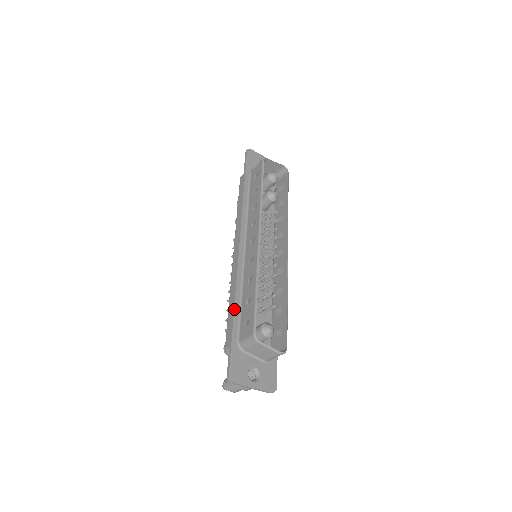
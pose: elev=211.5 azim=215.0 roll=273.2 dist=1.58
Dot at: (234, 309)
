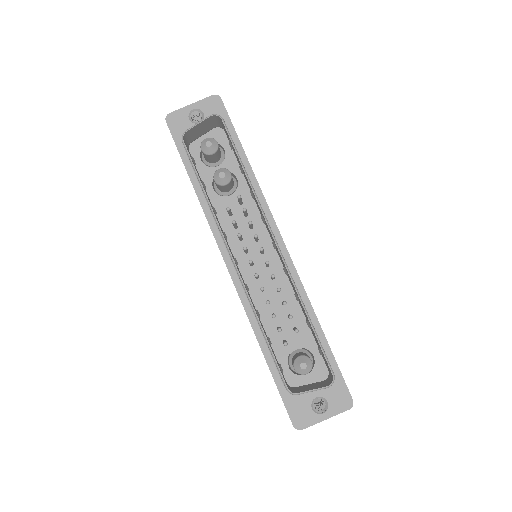
Dot at: (262, 351)
